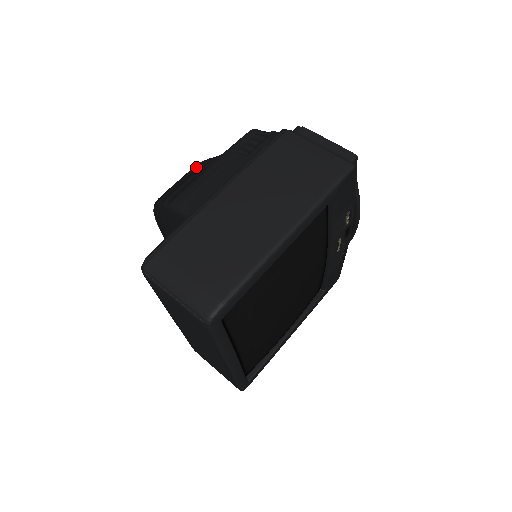
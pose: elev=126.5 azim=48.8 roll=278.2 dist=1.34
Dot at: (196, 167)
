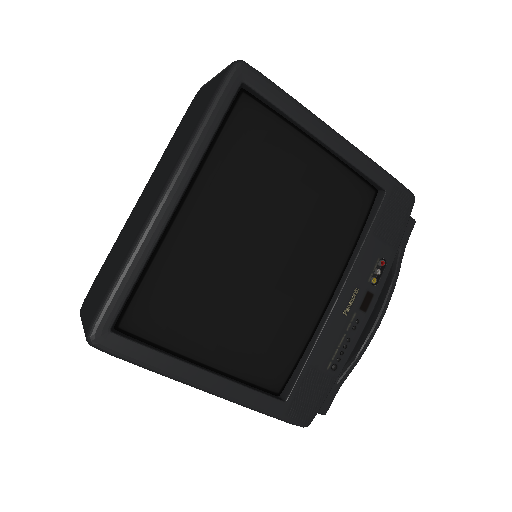
Dot at: occluded
